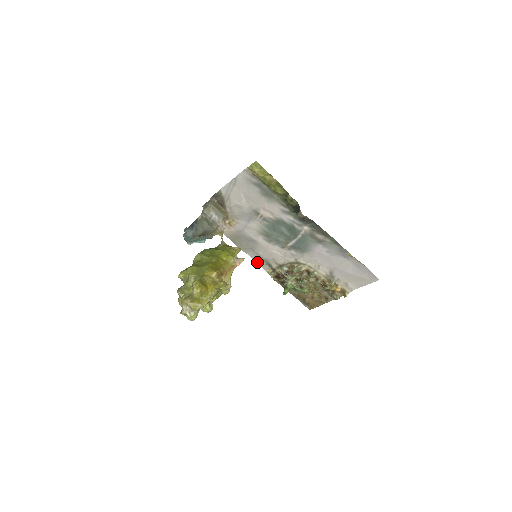
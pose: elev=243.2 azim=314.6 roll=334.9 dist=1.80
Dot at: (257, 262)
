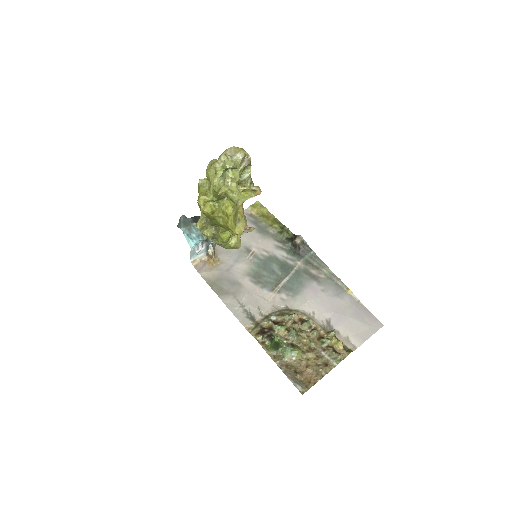
Dot at: (236, 315)
